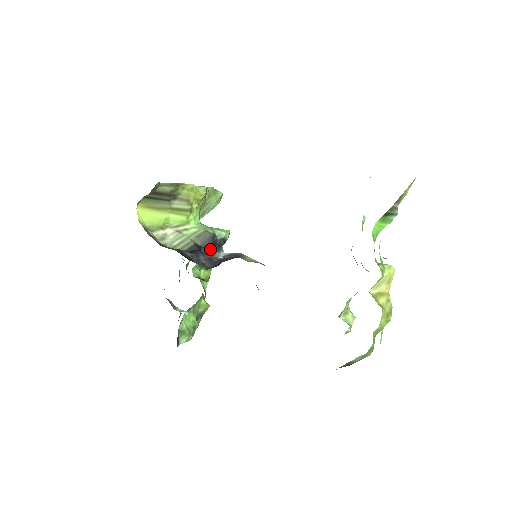
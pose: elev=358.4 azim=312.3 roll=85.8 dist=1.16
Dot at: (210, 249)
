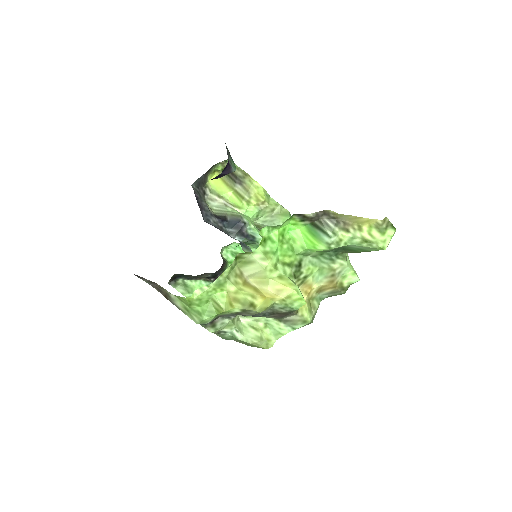
Dot at: (231, 227)
